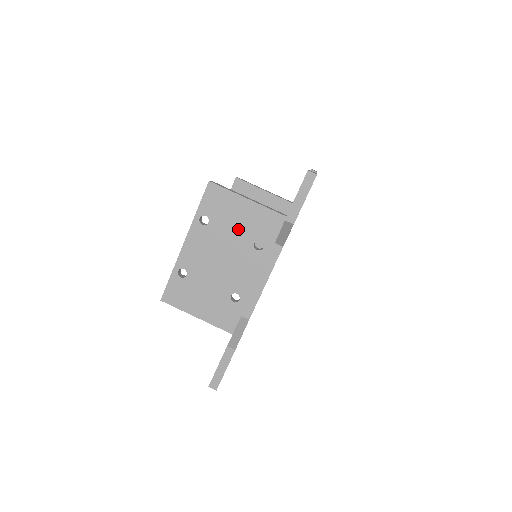
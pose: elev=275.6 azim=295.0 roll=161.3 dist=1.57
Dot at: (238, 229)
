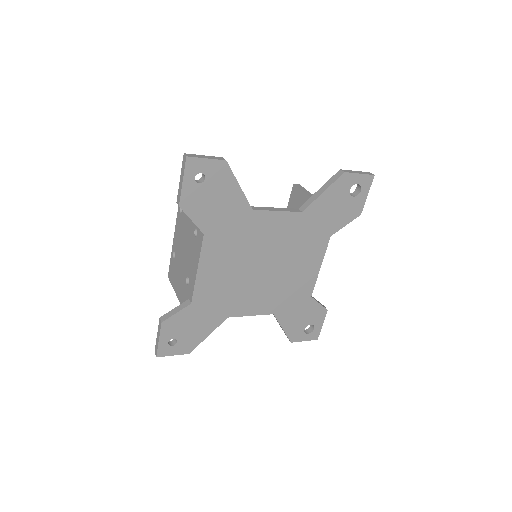
Dot at: occluded
